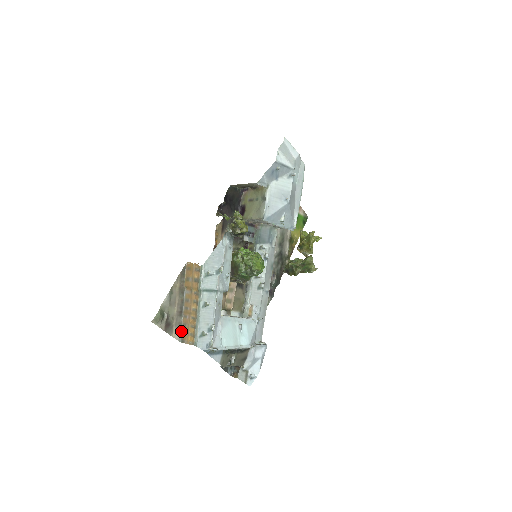
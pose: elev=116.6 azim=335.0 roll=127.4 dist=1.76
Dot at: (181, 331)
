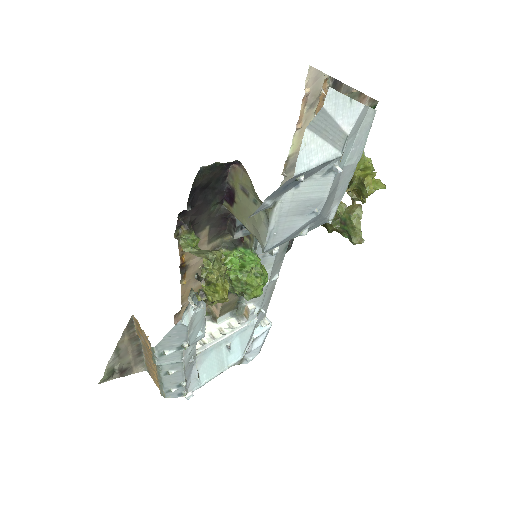
Dot at: (145, 364)
